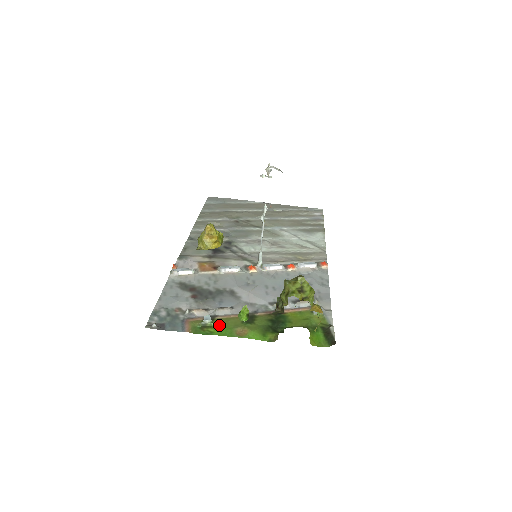
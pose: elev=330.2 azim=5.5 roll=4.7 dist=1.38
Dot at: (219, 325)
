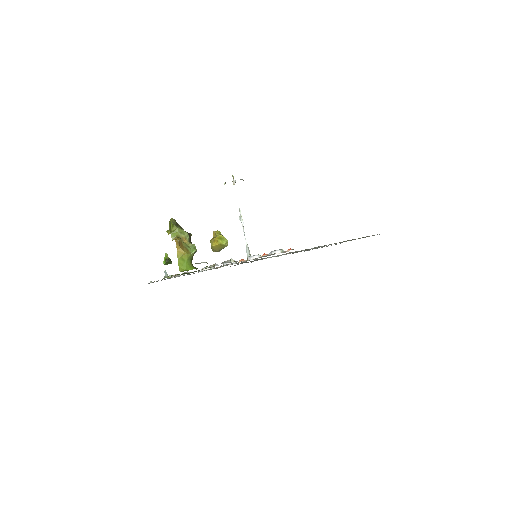
Dot at: (169, 277)
